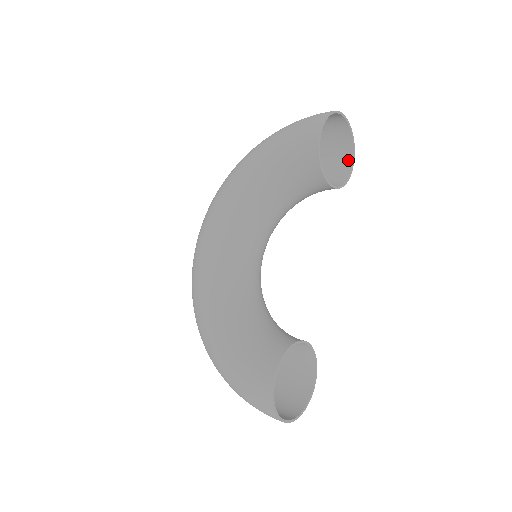
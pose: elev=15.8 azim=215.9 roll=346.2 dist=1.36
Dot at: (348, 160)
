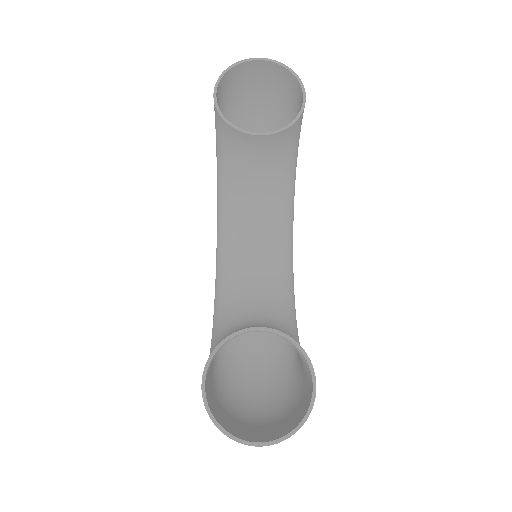
Dot at: (301, 96)
